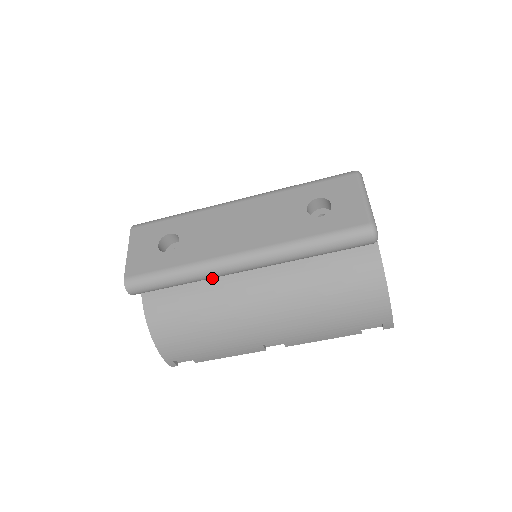
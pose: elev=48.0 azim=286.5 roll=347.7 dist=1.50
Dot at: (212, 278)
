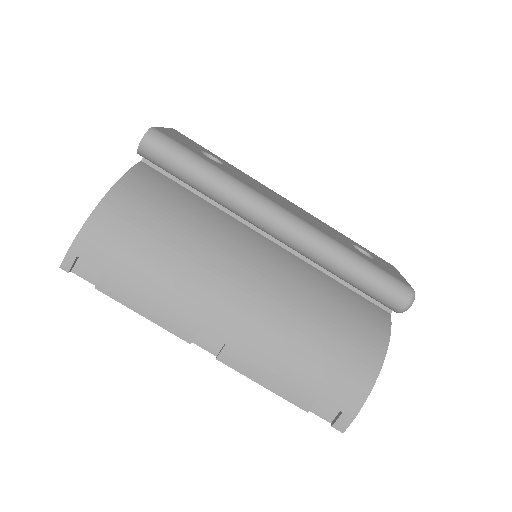
Dot at: (220, 219)
